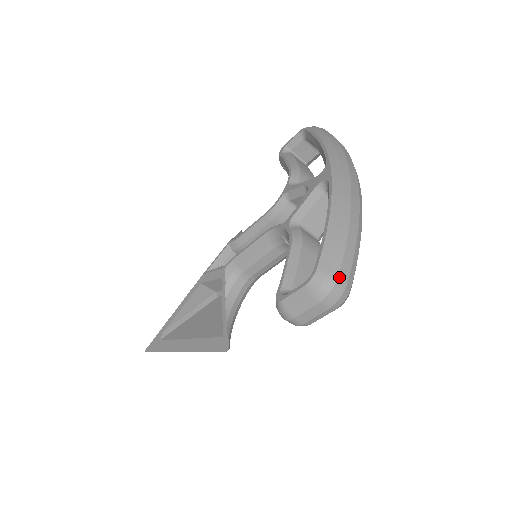
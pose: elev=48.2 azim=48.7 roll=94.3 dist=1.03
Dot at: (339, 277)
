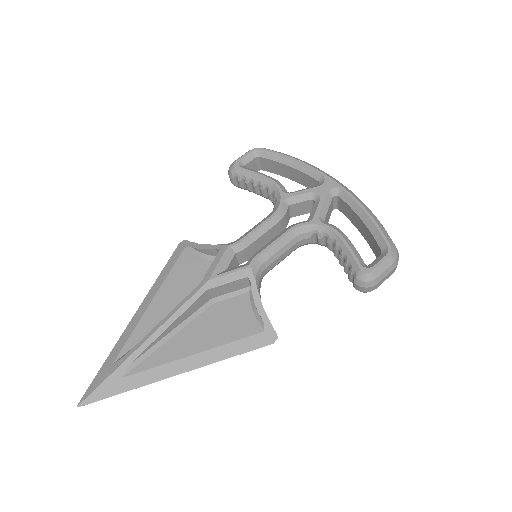
Dot at: (397, 250)
